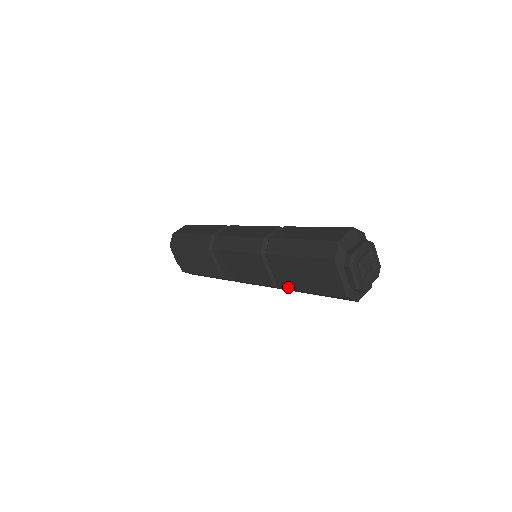
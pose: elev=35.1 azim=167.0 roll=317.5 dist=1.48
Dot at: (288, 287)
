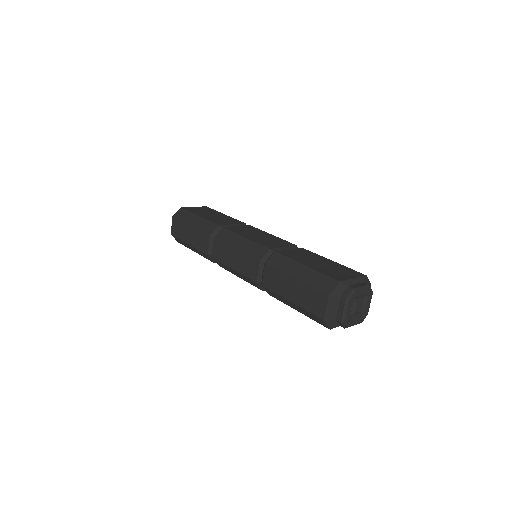
Dot at: occluded
